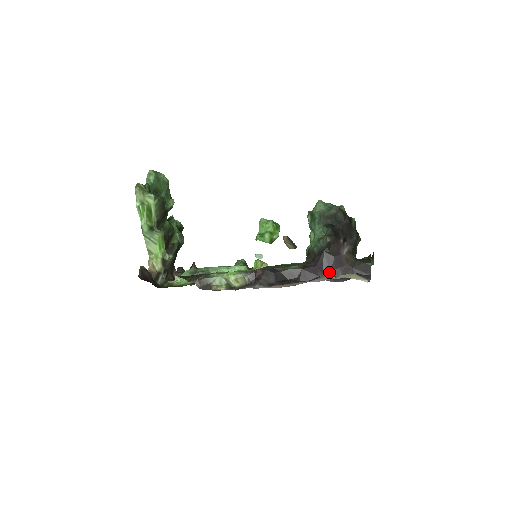
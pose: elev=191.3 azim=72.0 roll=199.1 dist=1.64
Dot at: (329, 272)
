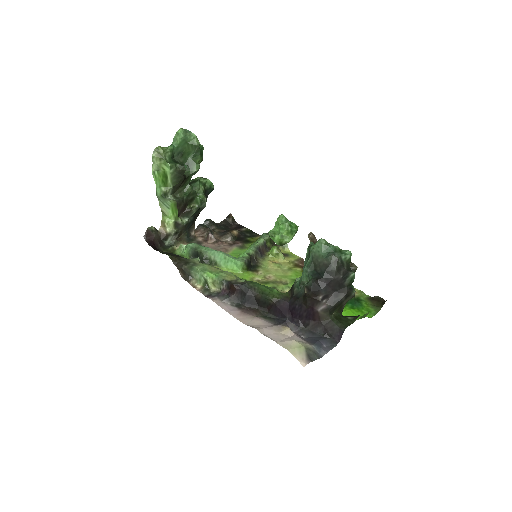
Dot at: (298, 319)
